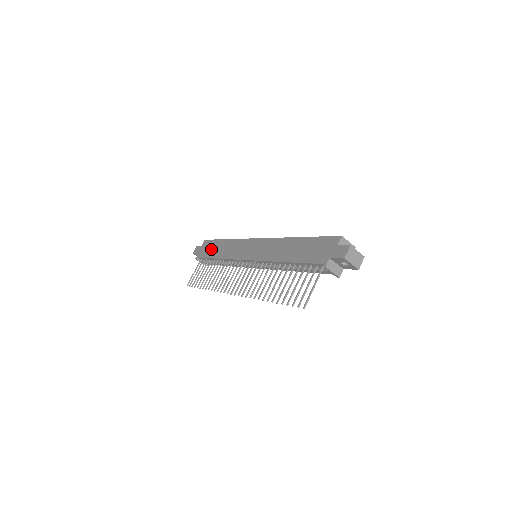
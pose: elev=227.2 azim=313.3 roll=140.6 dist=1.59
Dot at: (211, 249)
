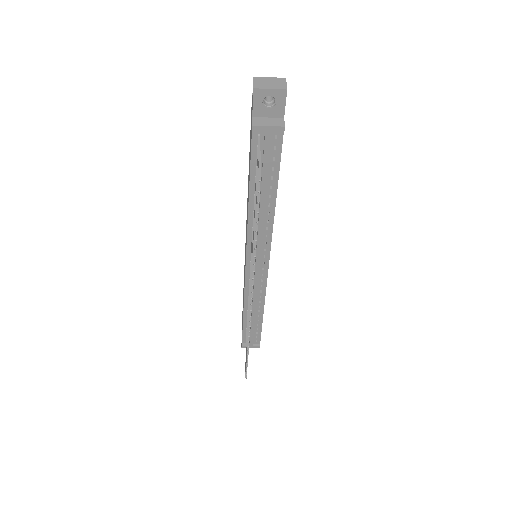
Dot at: occluded
